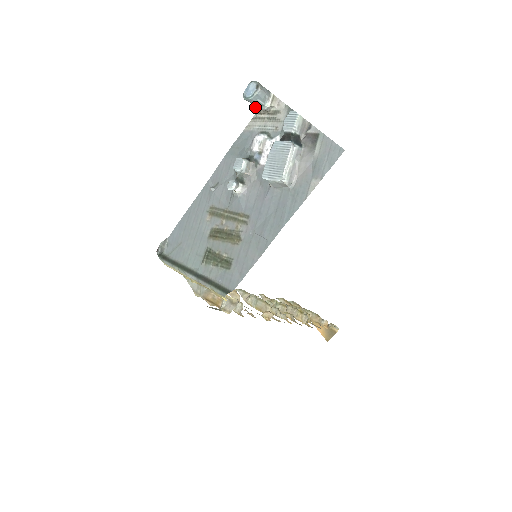
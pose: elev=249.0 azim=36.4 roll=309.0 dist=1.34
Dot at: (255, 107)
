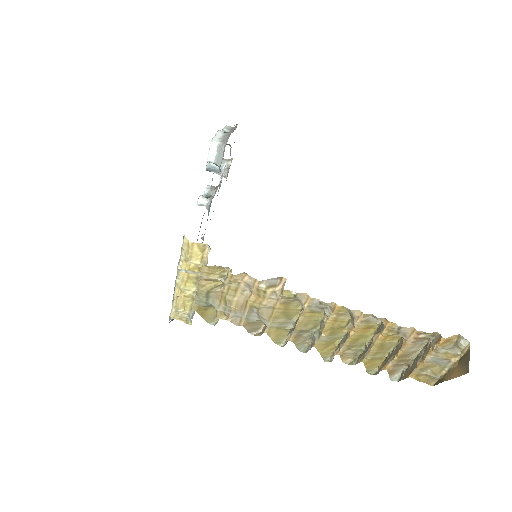
Dot at: occluded
